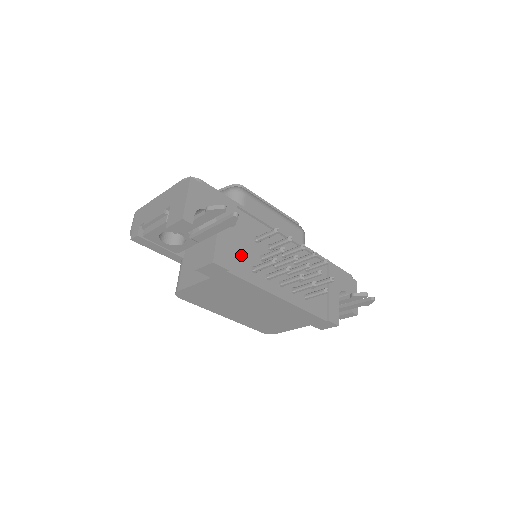
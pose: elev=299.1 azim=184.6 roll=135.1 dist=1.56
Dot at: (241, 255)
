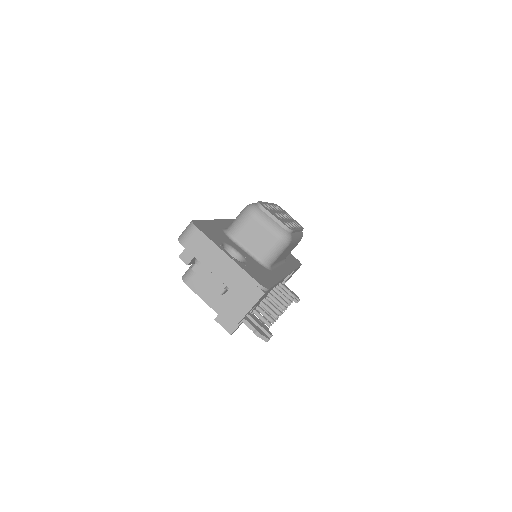
Dot at: occluded
